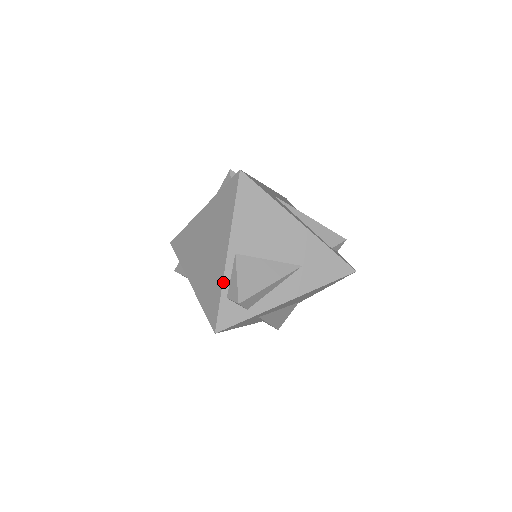
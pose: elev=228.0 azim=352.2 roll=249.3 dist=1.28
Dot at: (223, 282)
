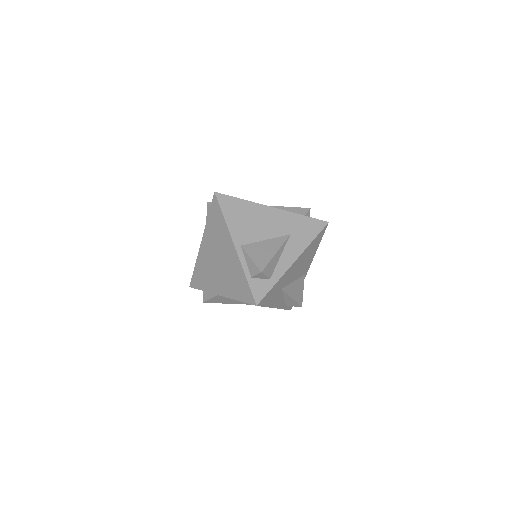
Dot at: (243, 268)
